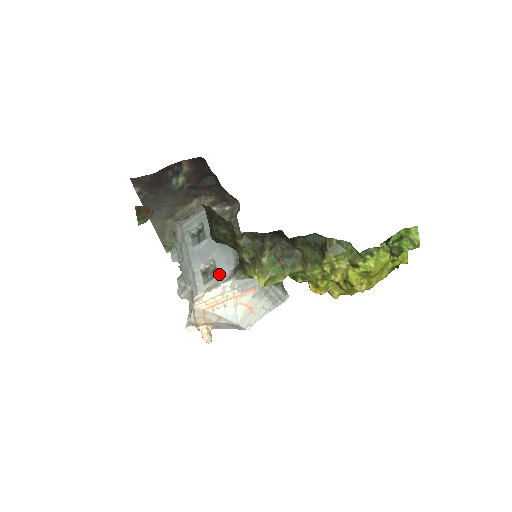
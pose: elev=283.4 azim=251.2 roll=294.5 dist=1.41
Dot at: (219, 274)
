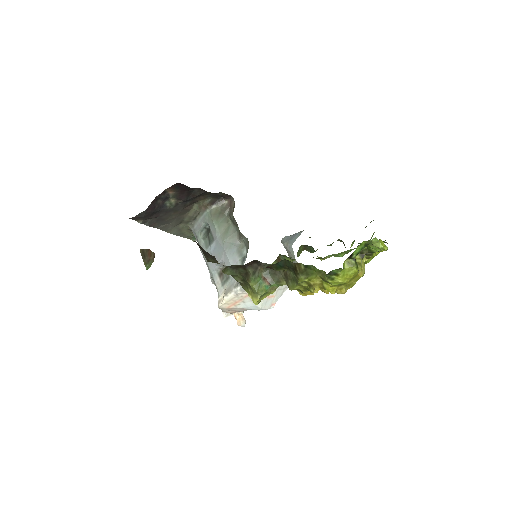
Dot at: (230, 277)
